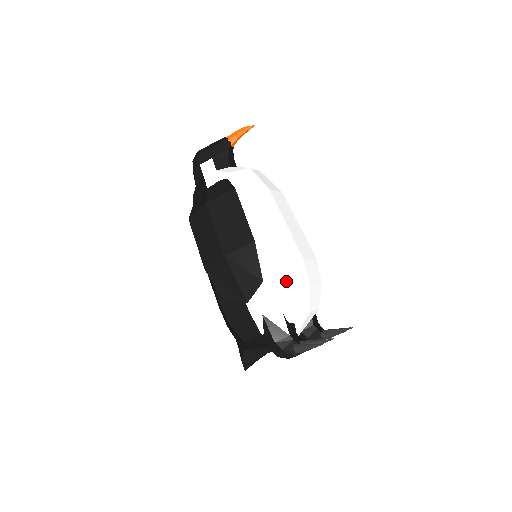
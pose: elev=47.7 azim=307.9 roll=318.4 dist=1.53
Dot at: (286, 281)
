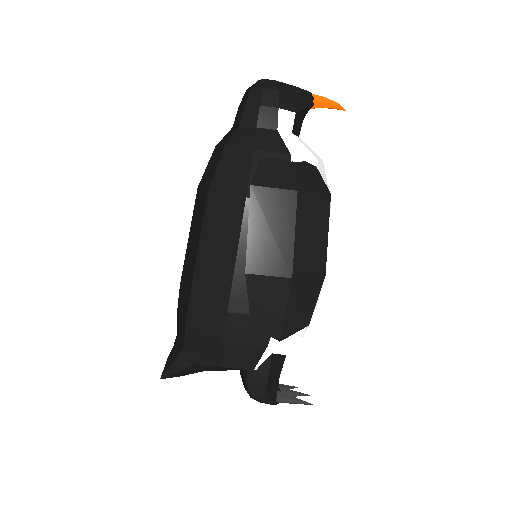
Dot at: occluded
